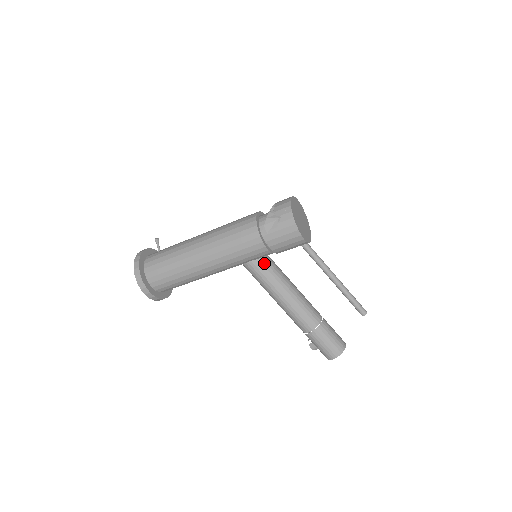
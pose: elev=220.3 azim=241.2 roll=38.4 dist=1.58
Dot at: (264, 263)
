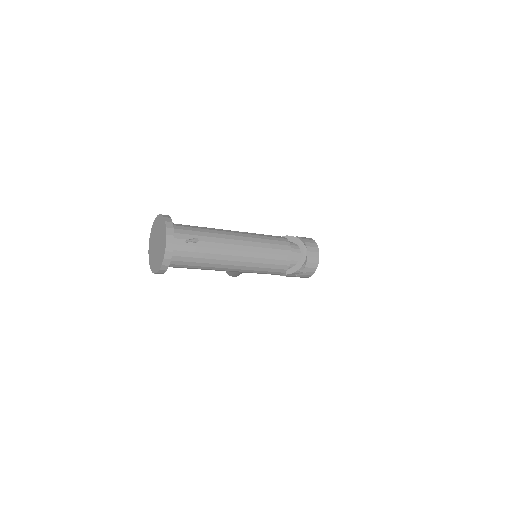
Dot at: occluded
